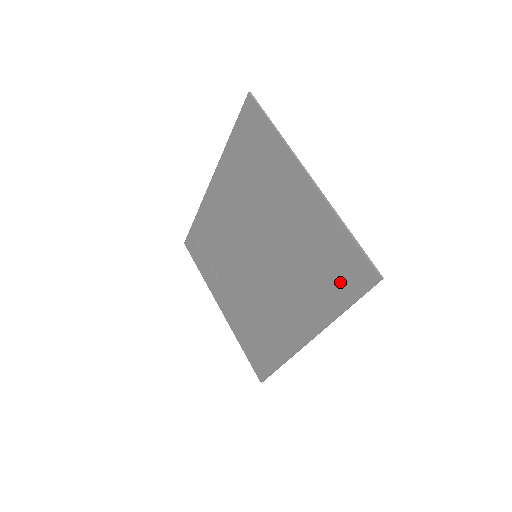
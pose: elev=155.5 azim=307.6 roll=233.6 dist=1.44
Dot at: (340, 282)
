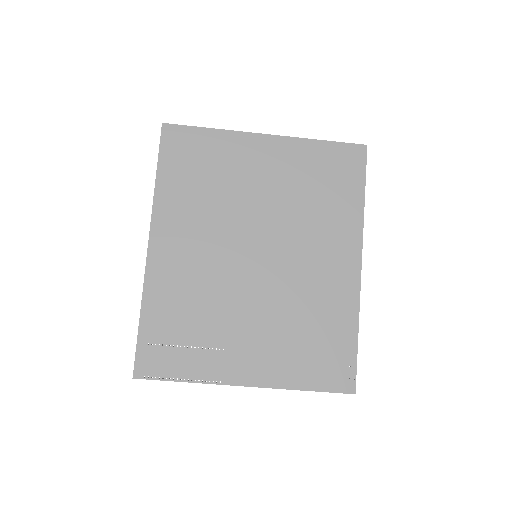
Dot at: (345, 180)
